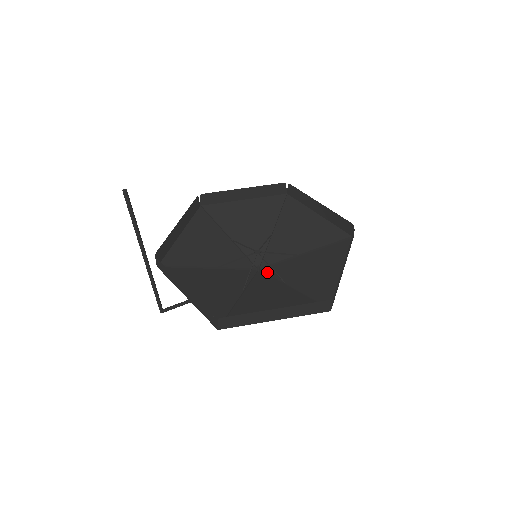
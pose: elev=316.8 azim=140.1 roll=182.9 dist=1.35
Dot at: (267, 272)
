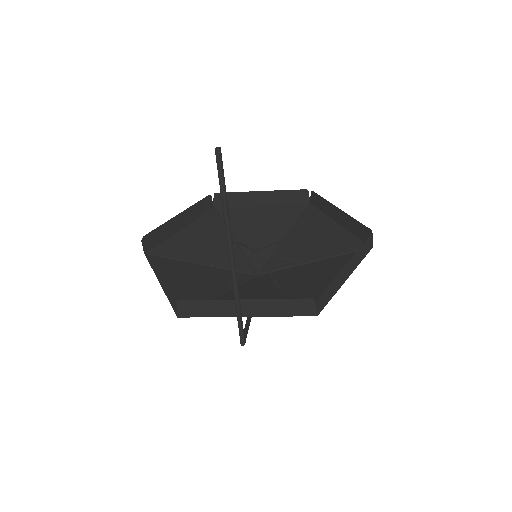
Dot at: (269, 270)
